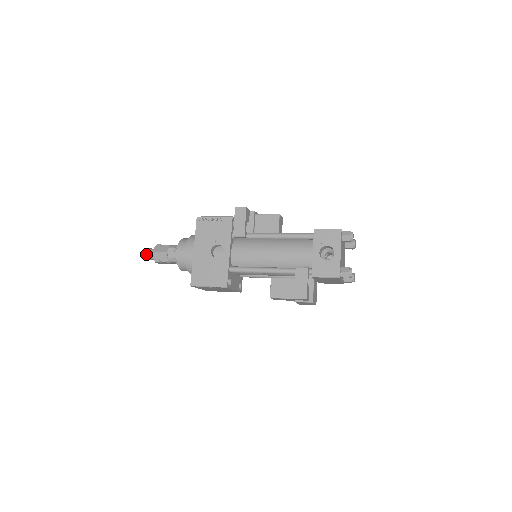
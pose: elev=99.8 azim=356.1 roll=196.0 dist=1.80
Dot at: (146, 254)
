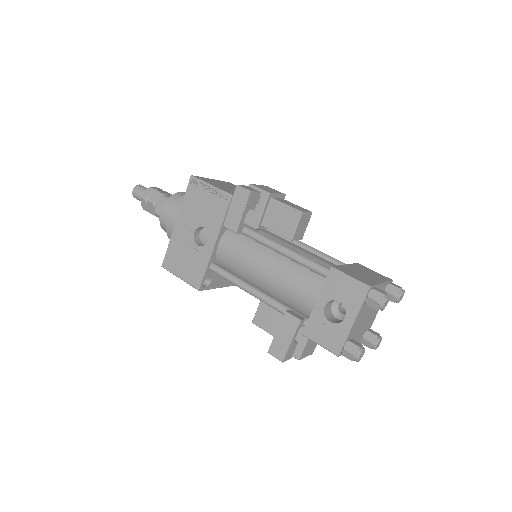
Dot at: (136, 194)
